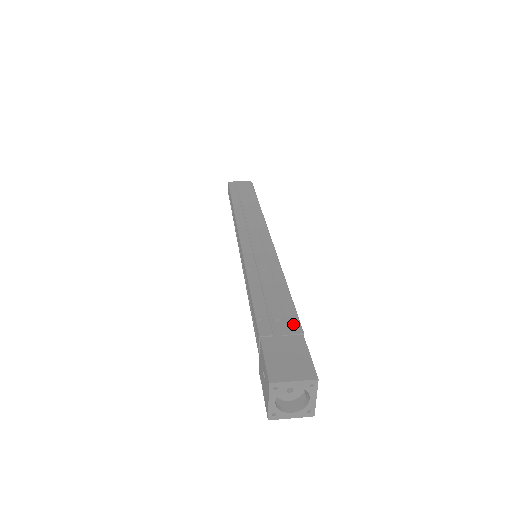
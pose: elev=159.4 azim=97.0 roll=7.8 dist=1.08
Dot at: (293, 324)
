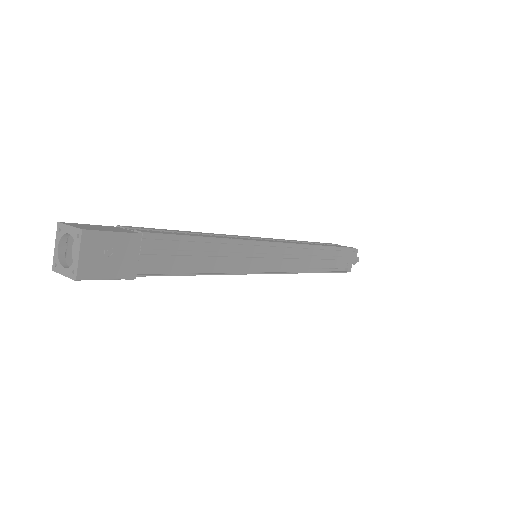
Dot at: (150, 231)
